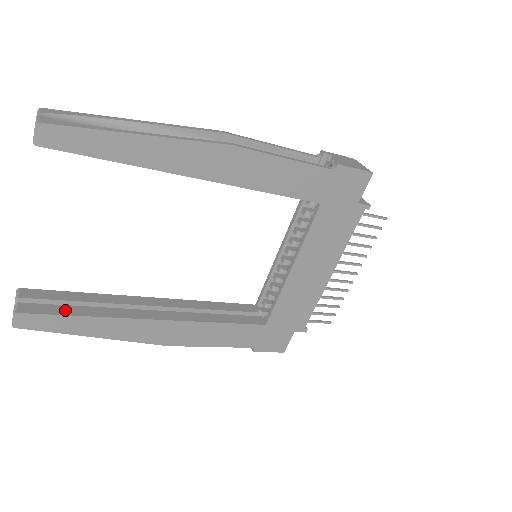
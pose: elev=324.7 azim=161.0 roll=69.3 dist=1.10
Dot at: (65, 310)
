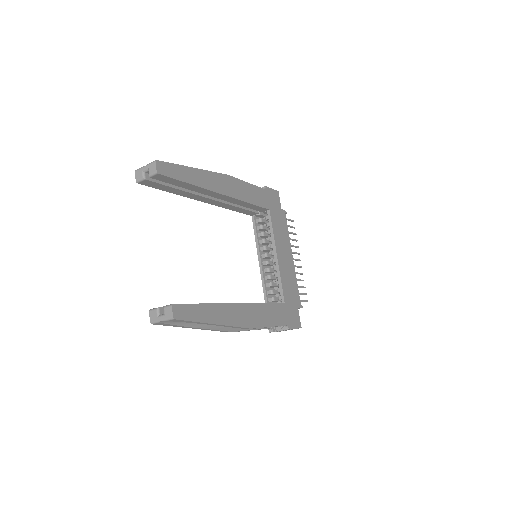
Dot at: occluded
